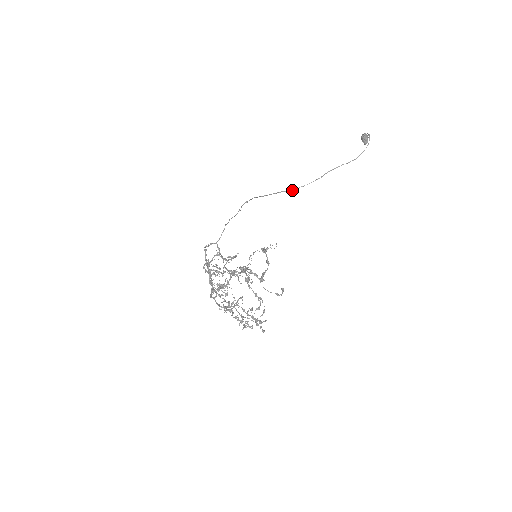
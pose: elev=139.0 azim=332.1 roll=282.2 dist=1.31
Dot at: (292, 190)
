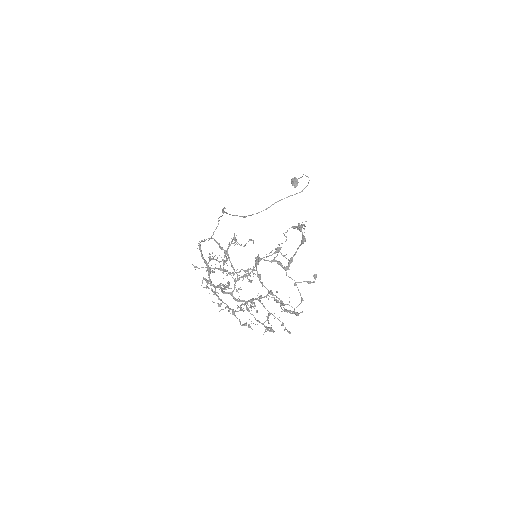
Dot at: (244, 216)
